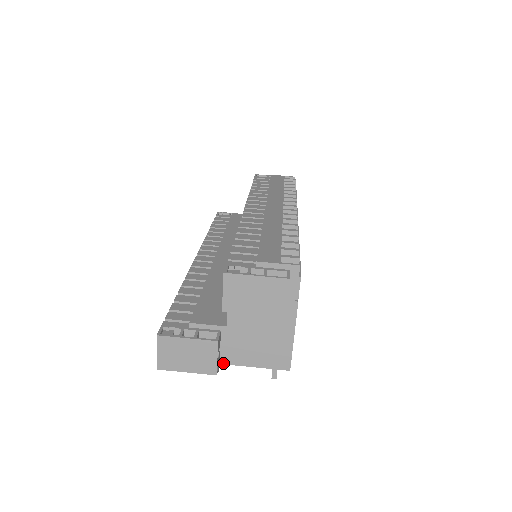
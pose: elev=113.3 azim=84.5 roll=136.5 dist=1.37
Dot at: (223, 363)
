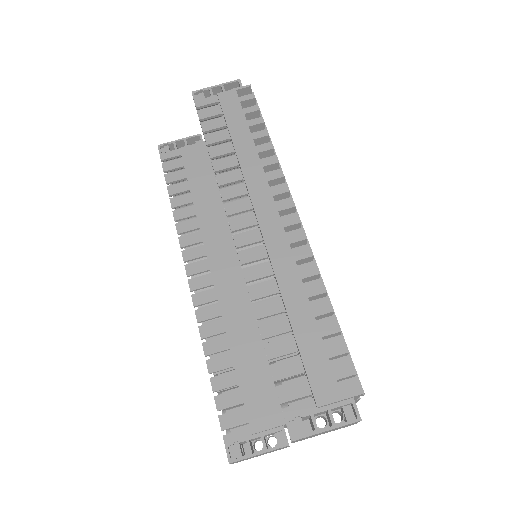
Dot at: occluded
